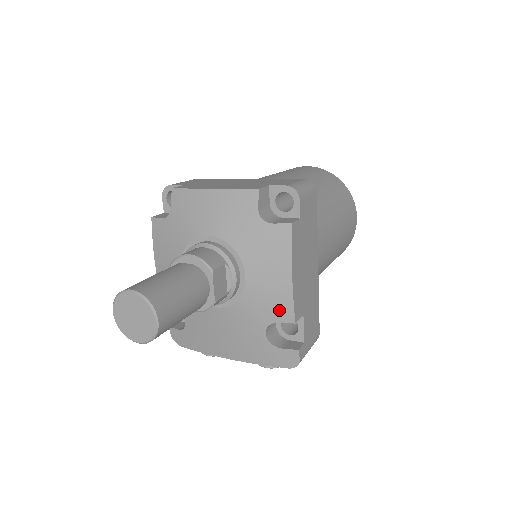
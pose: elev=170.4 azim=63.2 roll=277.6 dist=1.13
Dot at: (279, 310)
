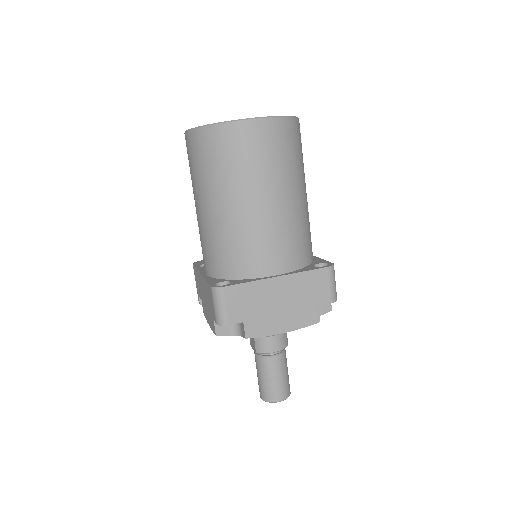
Dot at: occluded
